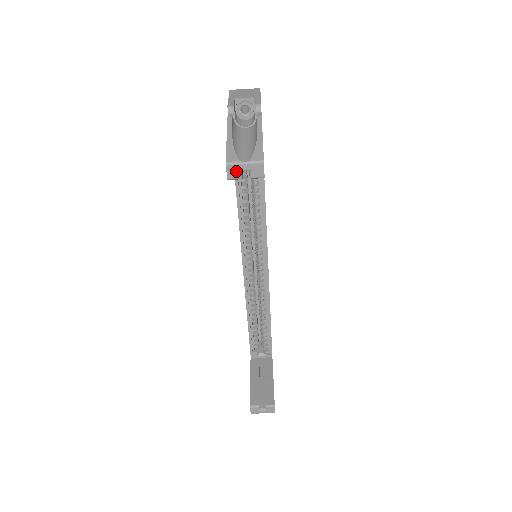
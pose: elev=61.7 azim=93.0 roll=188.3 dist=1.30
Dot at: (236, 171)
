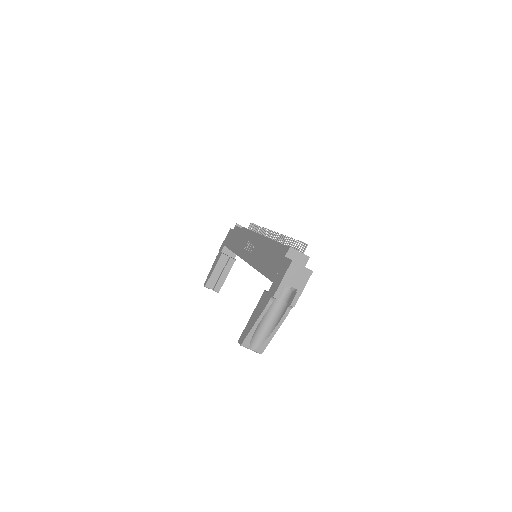
Dot at: (244, 346)
